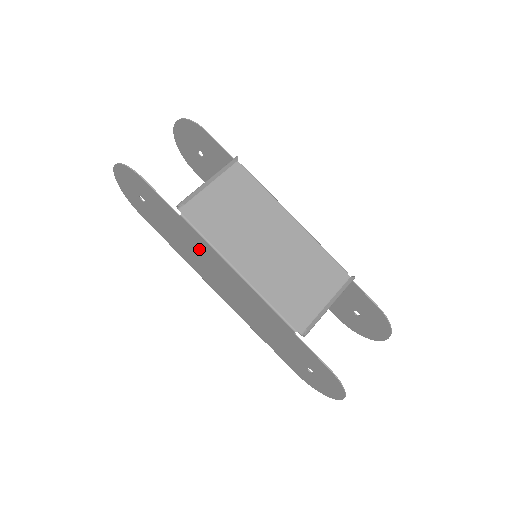
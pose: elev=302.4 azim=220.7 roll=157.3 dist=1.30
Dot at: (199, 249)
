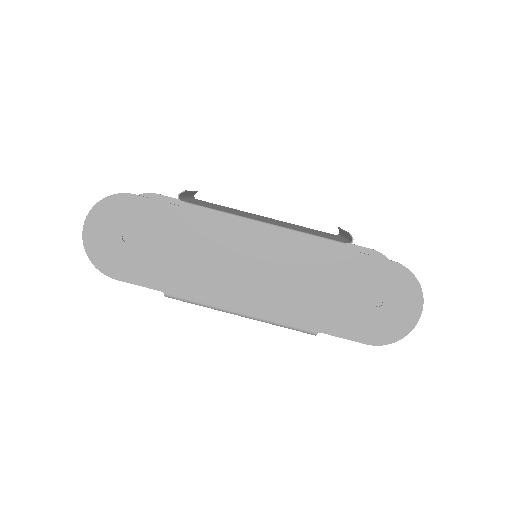
Dot at: (211, 241)
